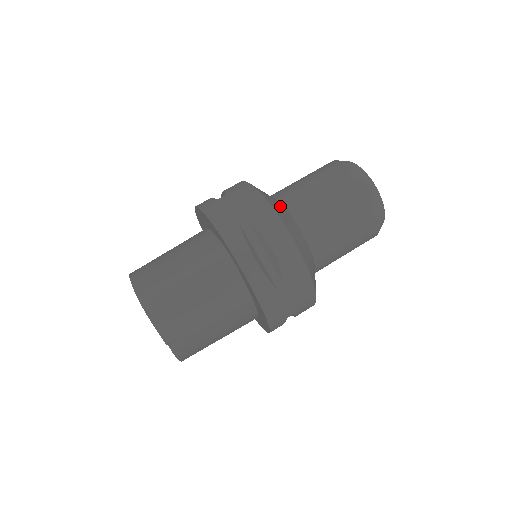
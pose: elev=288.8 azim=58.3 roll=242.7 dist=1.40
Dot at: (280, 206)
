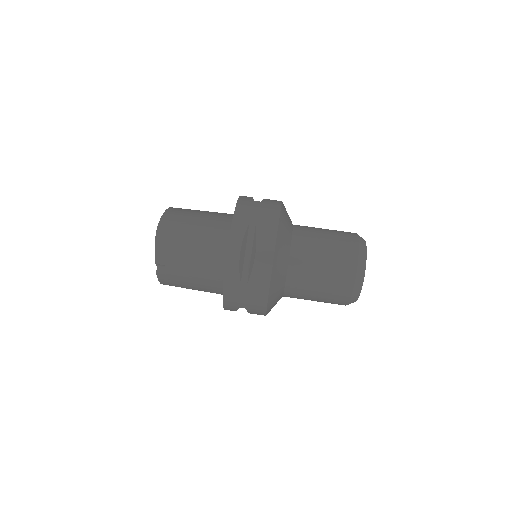
Dot at: (288, 234)
